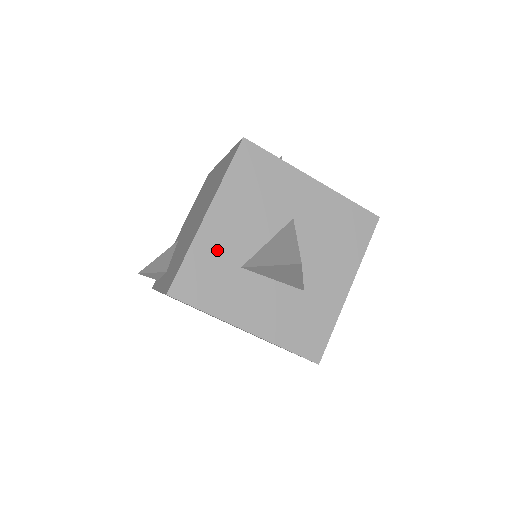
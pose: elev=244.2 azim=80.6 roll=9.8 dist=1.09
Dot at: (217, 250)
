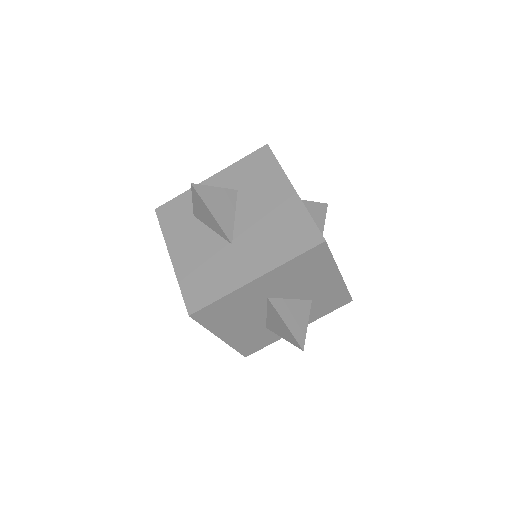
Dot at: (246, 337)
